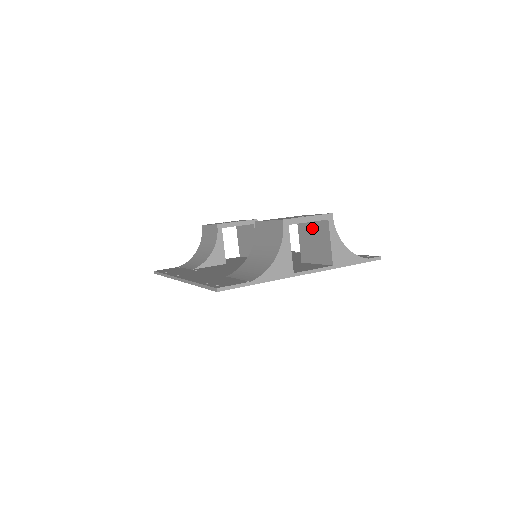
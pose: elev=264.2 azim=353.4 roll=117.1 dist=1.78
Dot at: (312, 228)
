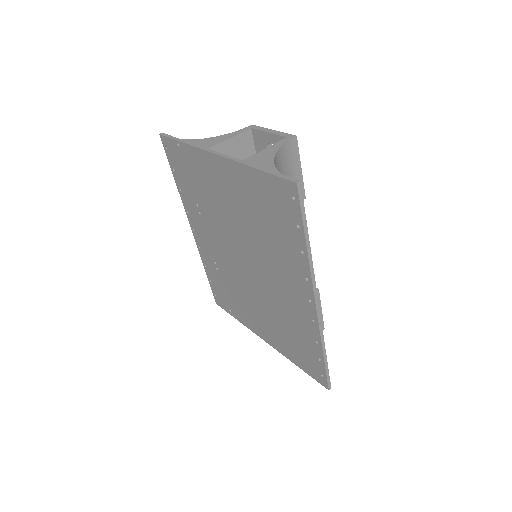
Dot at: occluded
